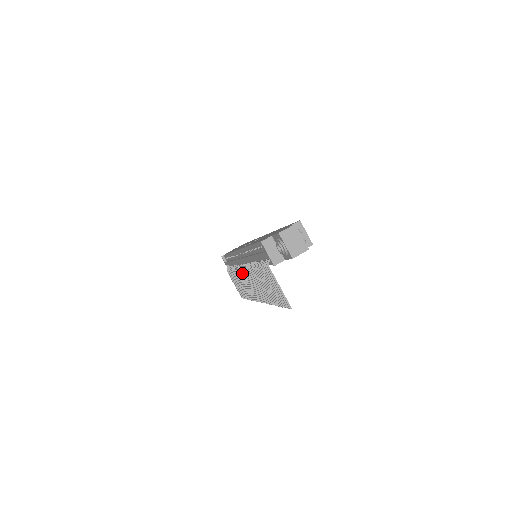
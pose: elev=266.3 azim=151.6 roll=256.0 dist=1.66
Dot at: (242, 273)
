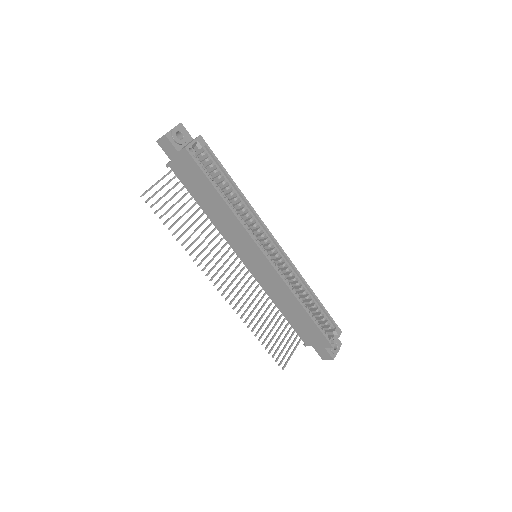
Dot at: (245, 275)
